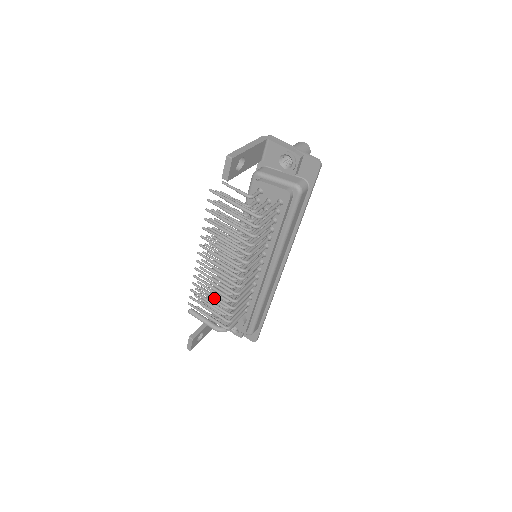
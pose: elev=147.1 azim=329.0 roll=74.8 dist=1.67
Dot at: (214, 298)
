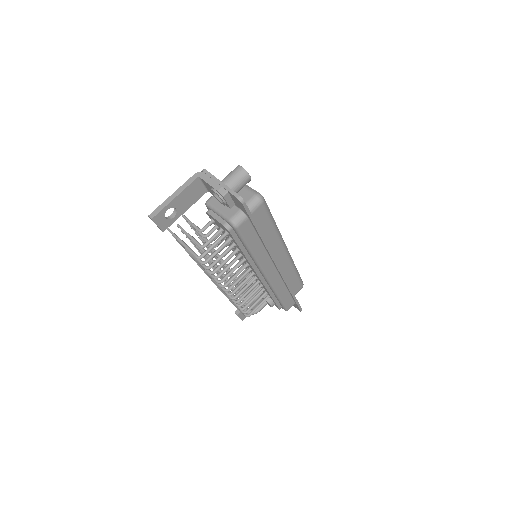
Dot at: occluded
